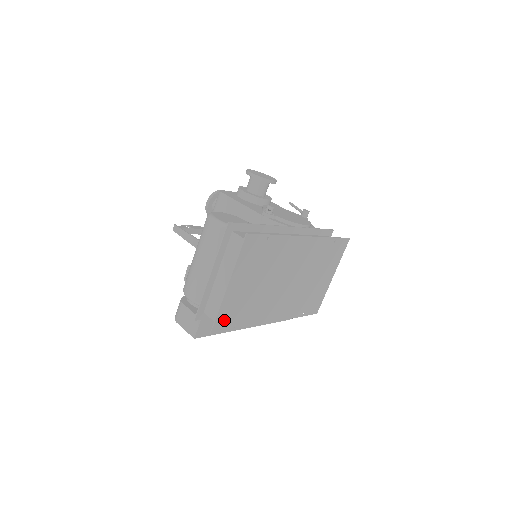
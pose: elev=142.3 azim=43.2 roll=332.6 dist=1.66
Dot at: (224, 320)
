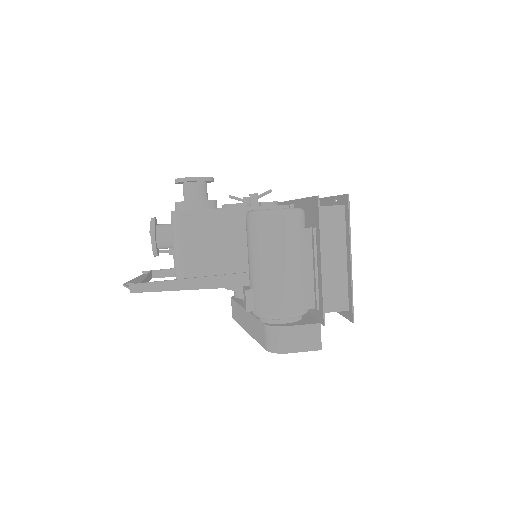
Dot at: (348, 303)
